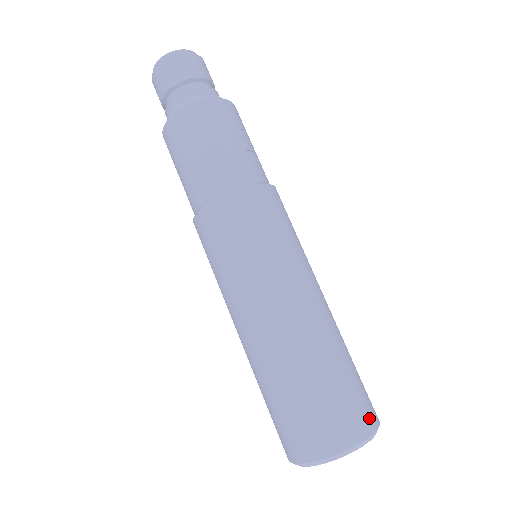
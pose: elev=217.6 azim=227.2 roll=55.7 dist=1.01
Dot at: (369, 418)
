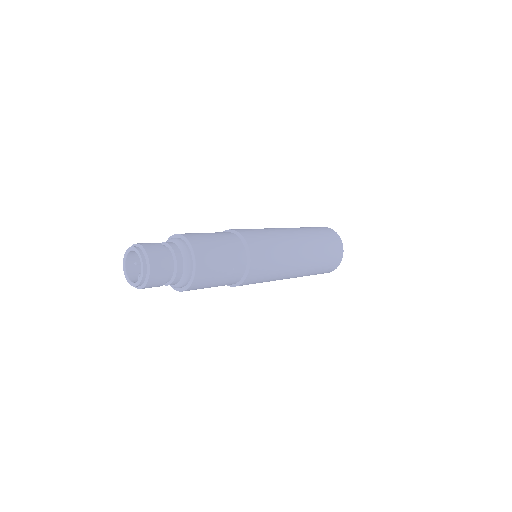
Dot at: (339, 258)
